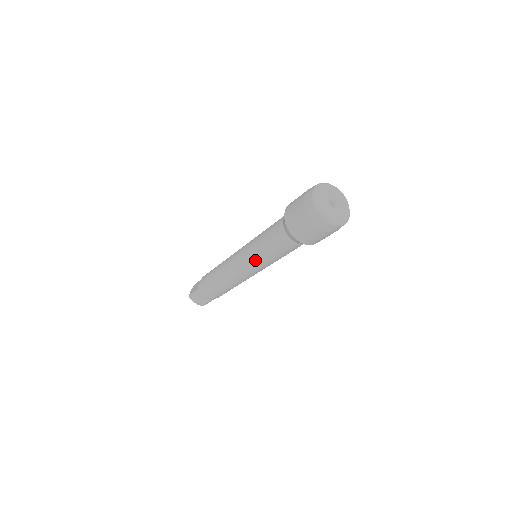
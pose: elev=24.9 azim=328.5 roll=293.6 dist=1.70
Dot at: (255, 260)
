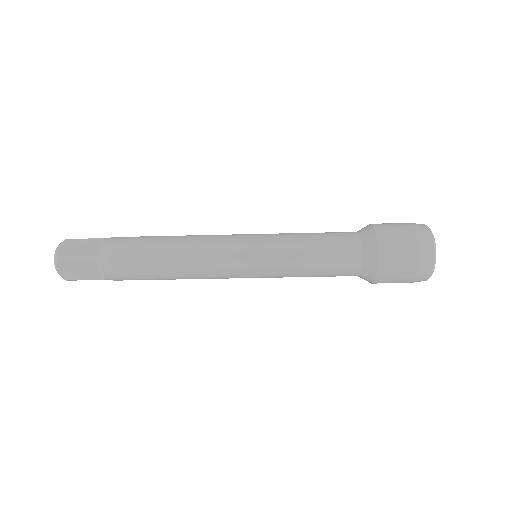
Dot at: (276, 266)
